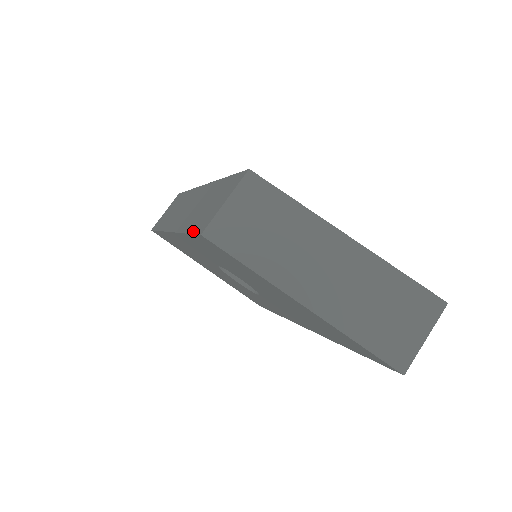
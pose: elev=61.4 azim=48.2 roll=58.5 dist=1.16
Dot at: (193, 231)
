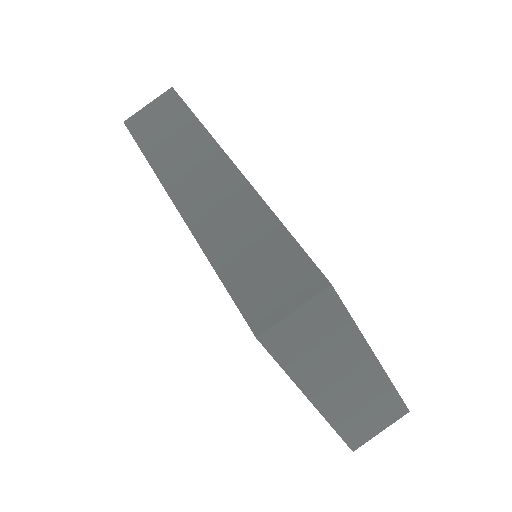
Dot at: (238, 301)
